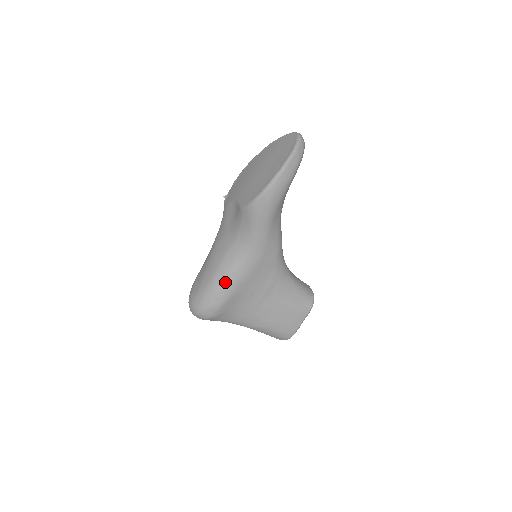
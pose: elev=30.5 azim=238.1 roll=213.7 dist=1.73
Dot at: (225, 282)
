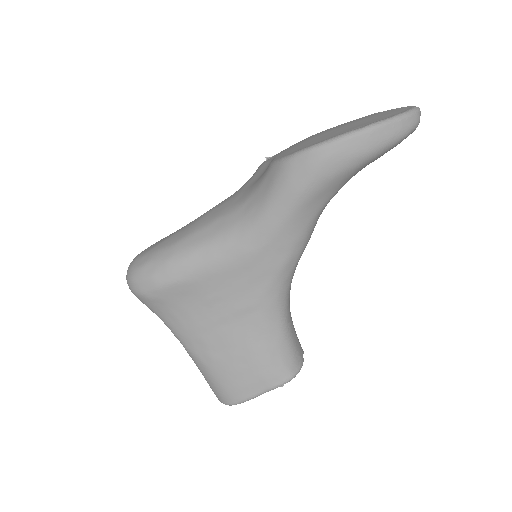
Dot at: (188, 255)
